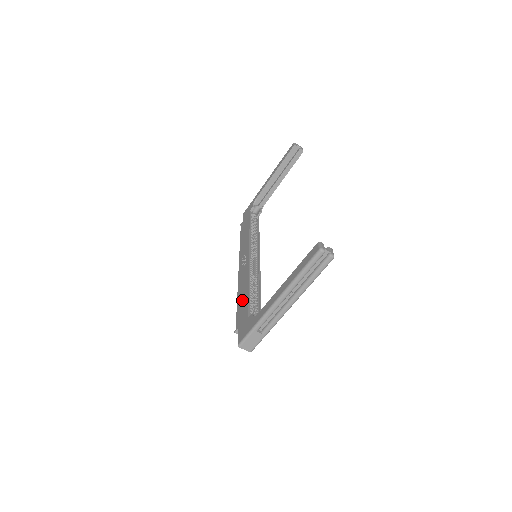
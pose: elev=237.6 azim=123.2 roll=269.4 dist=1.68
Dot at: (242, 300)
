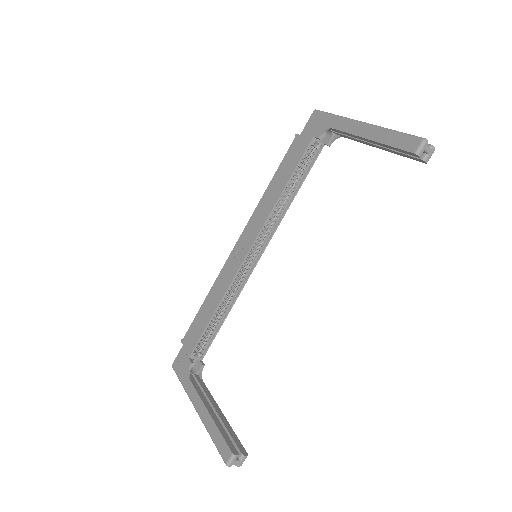
Dot at: (203, 316)
